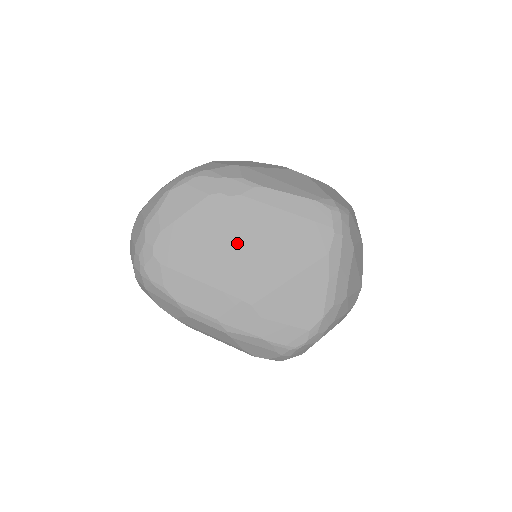
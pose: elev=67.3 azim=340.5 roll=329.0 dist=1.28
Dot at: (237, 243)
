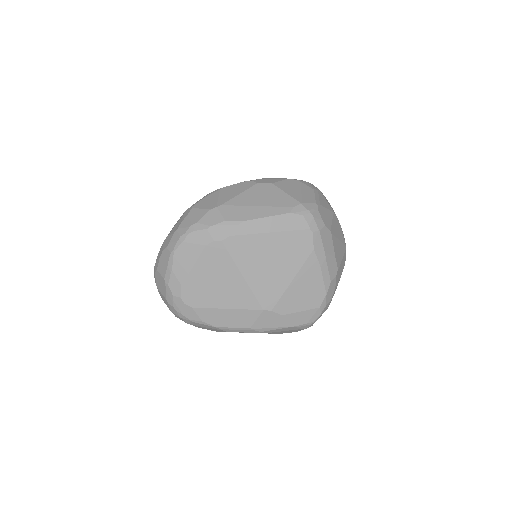
Dot at: (243, 272)
